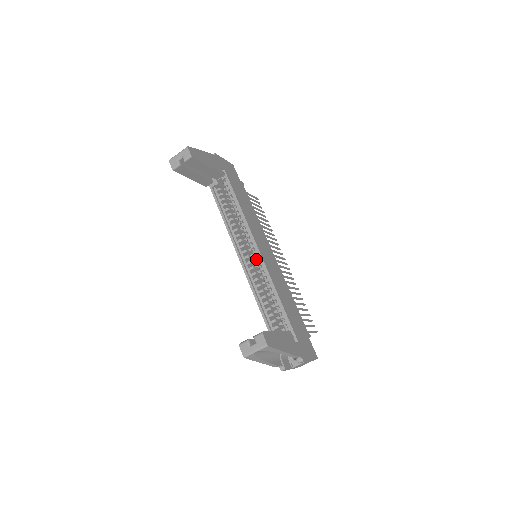
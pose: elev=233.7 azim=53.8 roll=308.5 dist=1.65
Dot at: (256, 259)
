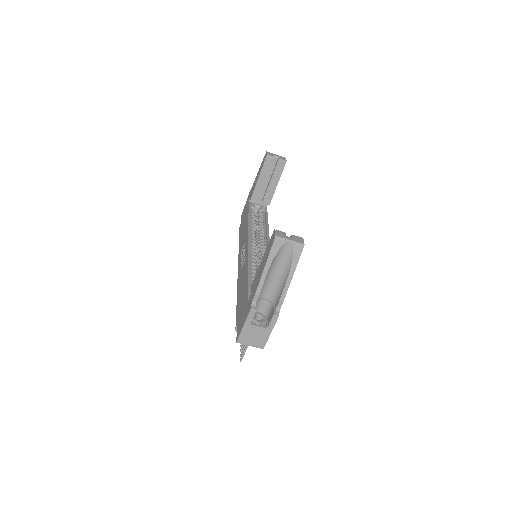
Dot at: (263, 251)
